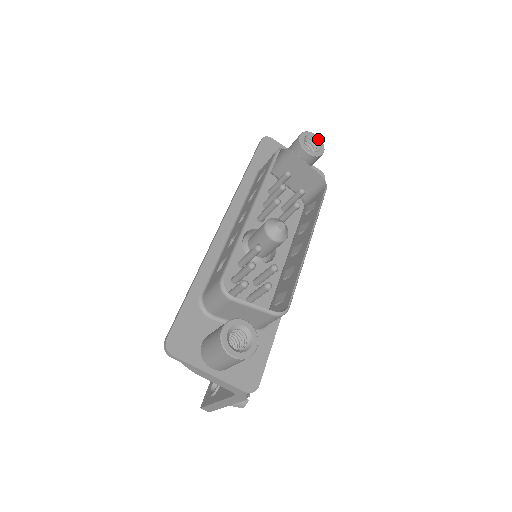
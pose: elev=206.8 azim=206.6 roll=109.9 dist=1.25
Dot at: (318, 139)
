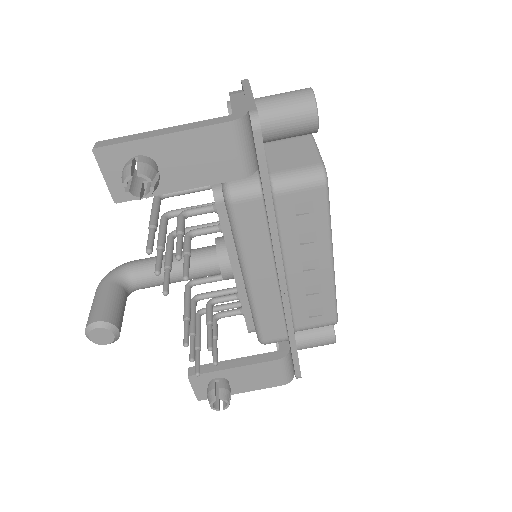
Dot at: occluded
